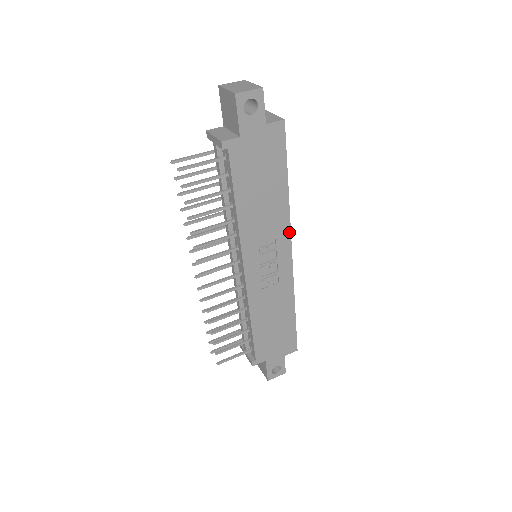
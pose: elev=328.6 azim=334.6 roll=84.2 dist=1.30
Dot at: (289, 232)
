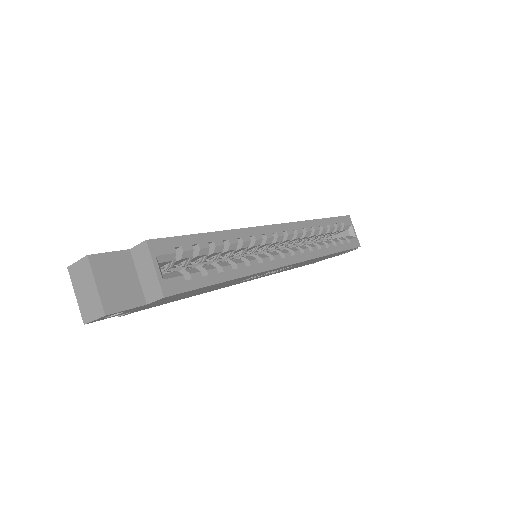
Dot at: (270, 270)
